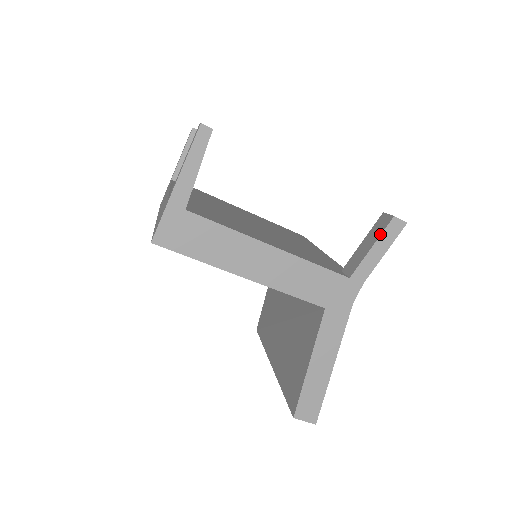
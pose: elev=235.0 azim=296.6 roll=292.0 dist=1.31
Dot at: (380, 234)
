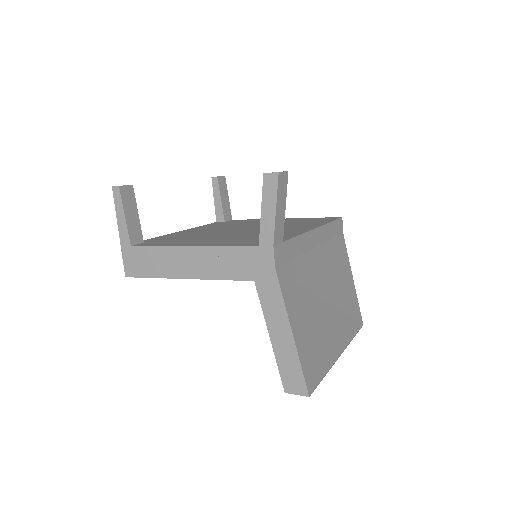
Dot at: (262, 195)
